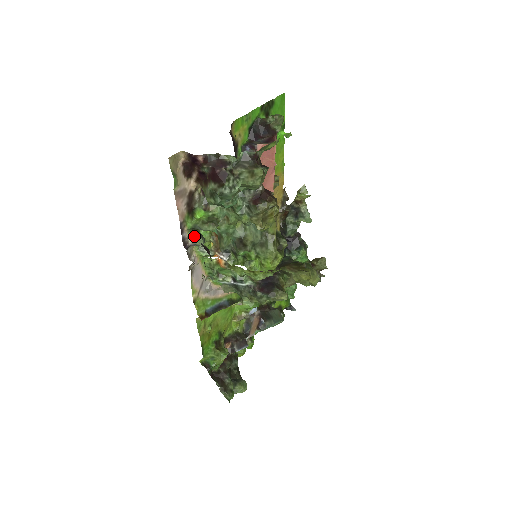
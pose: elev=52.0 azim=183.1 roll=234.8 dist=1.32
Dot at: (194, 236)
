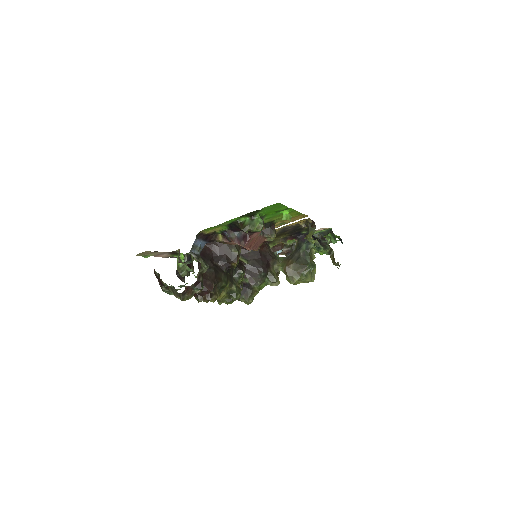
Dot at: occluded
